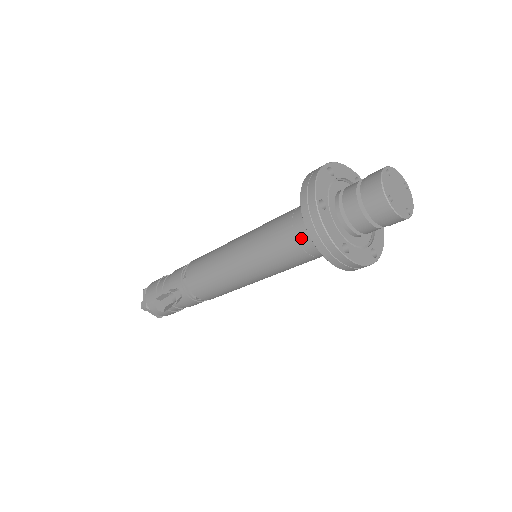
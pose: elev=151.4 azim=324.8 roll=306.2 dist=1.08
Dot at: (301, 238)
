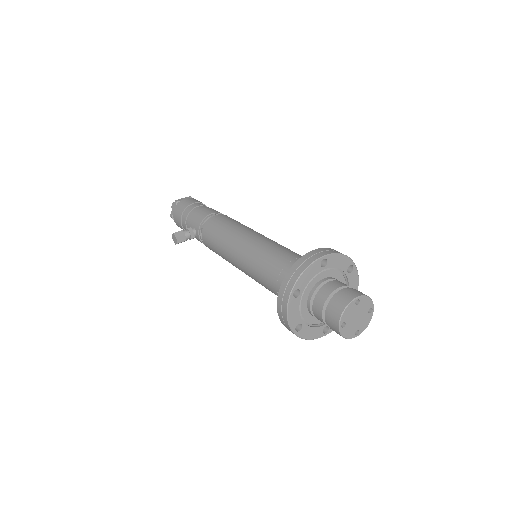
Dot at: occluded
